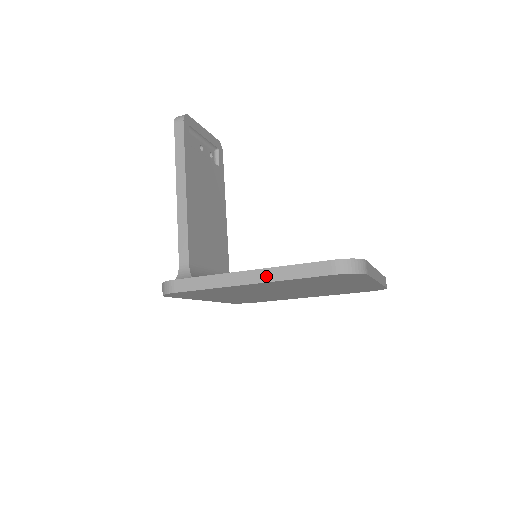
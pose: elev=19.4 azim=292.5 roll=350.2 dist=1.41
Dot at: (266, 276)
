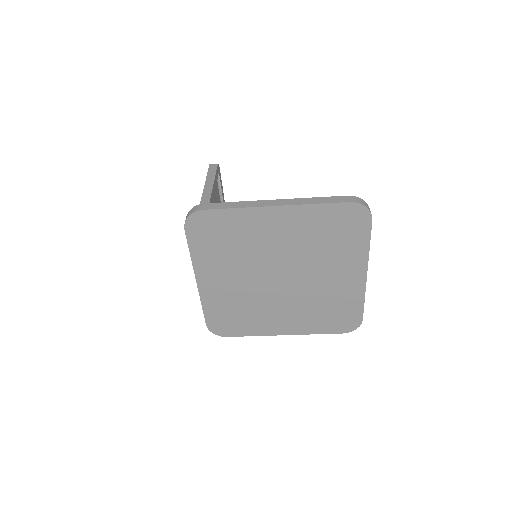
Dot at: (292, 202)
